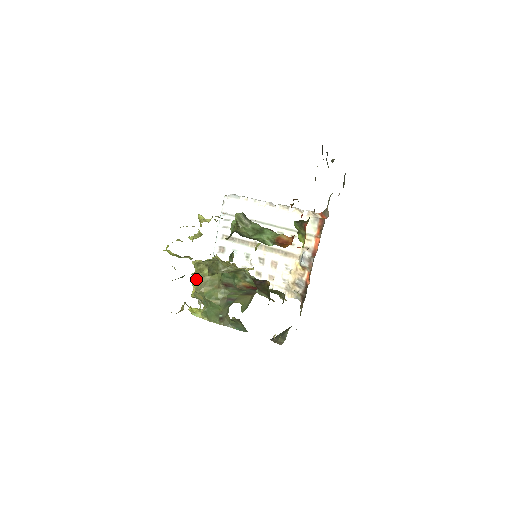
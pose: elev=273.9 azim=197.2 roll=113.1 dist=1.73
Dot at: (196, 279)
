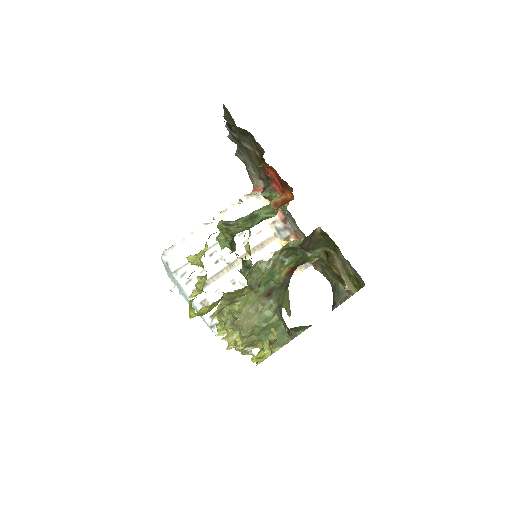
Dot at: (236, 323)
